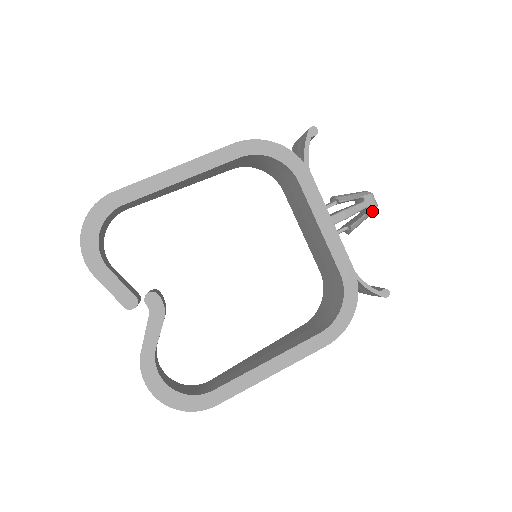
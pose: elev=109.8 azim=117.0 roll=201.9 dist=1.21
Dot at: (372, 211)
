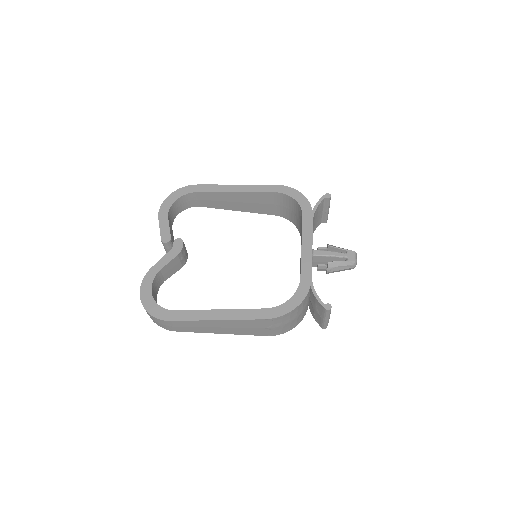
Dot at: (350, 262)
